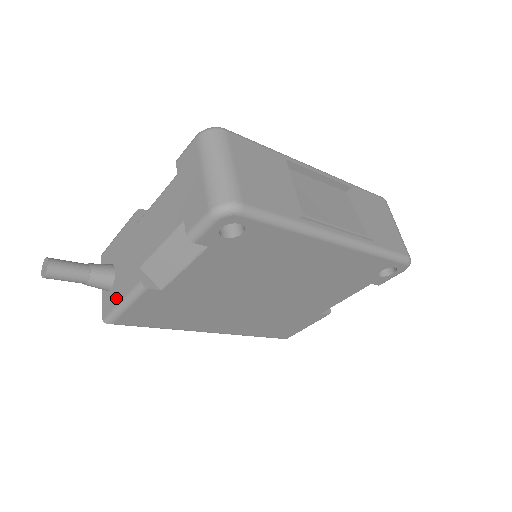
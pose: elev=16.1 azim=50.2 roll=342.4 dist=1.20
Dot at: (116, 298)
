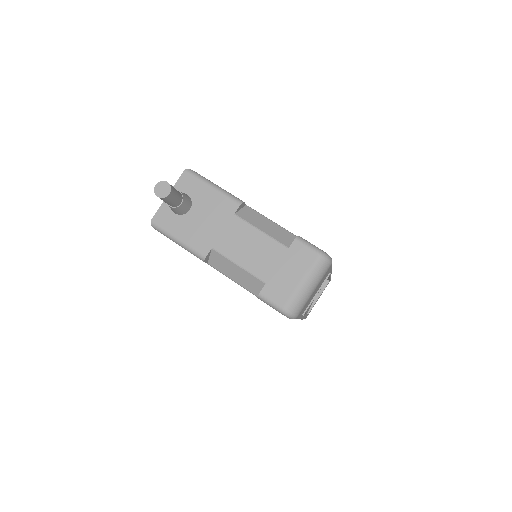
Dot at: (176, 230)
